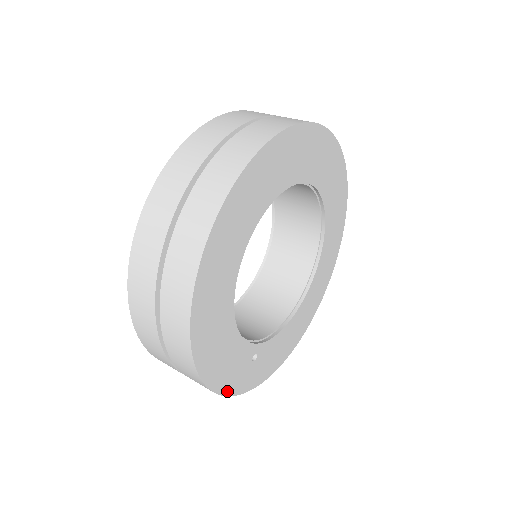
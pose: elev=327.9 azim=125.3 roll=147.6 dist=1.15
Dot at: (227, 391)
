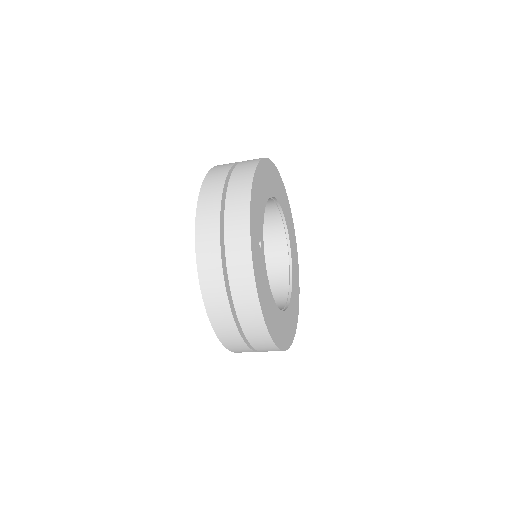
Dot at: (251, 213)
